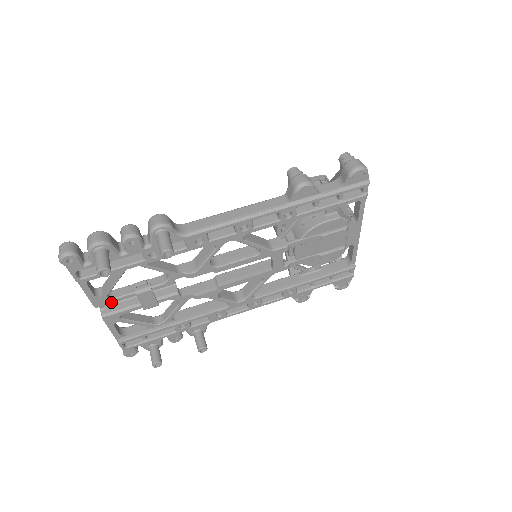
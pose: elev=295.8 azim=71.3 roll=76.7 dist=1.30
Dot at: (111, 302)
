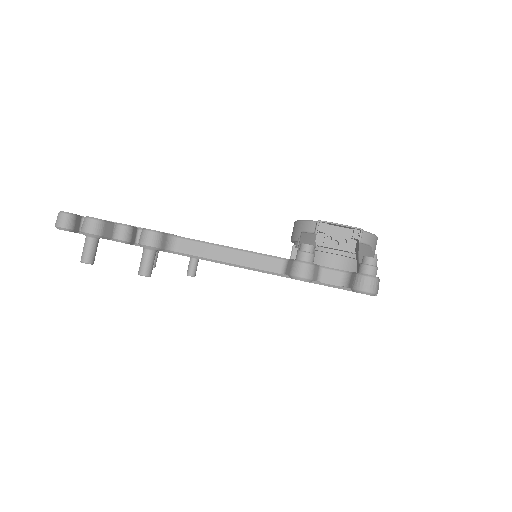
Dot at: occluded
